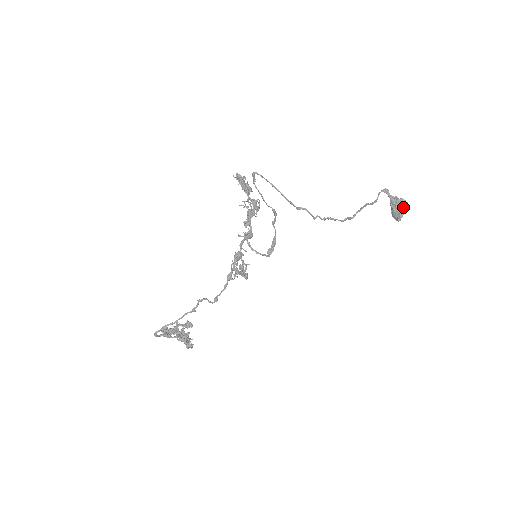
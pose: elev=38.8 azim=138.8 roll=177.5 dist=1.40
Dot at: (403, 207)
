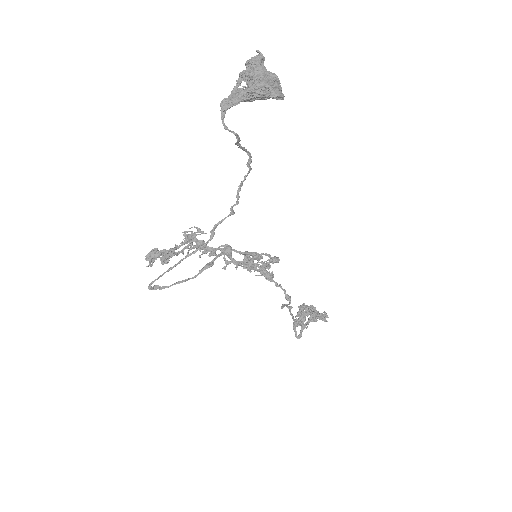
Dot at: (262, 86)
